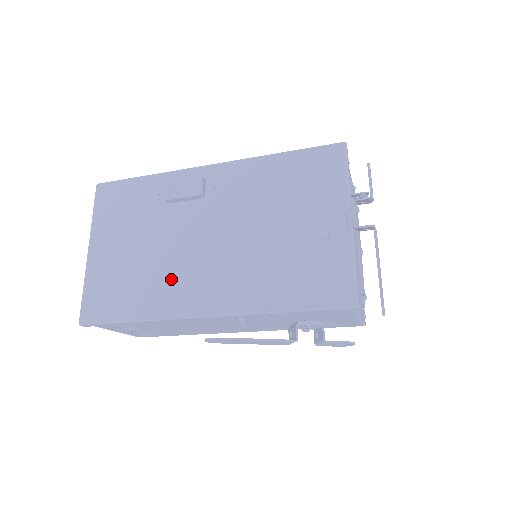
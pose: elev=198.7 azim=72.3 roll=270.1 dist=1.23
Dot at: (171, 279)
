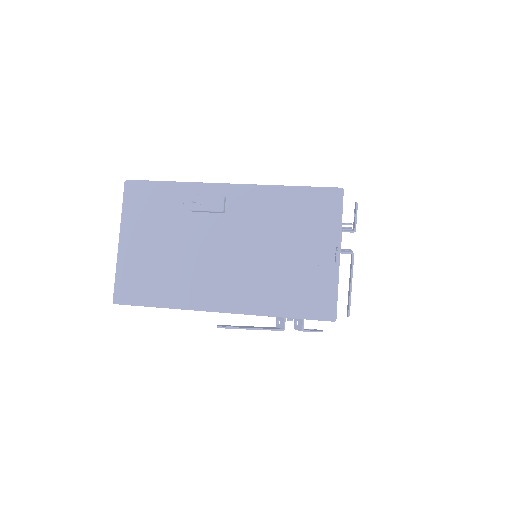
Dot at: (193, 278)
